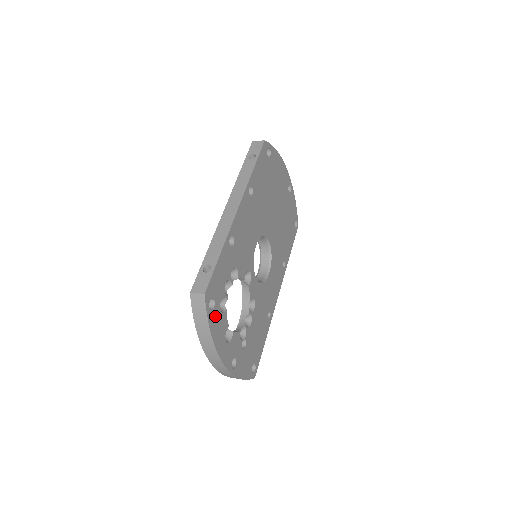
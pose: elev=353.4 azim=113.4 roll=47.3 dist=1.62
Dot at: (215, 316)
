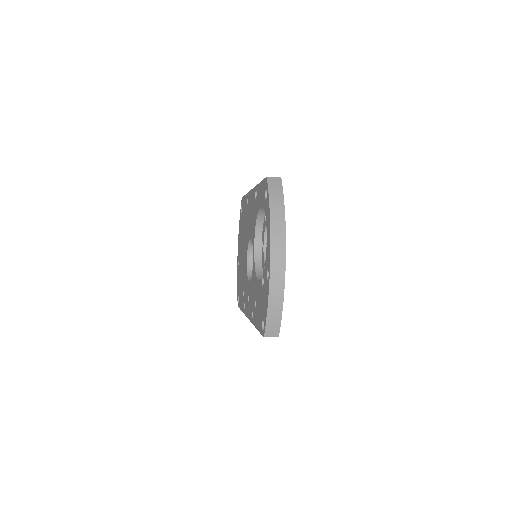
Dot at: occluded
